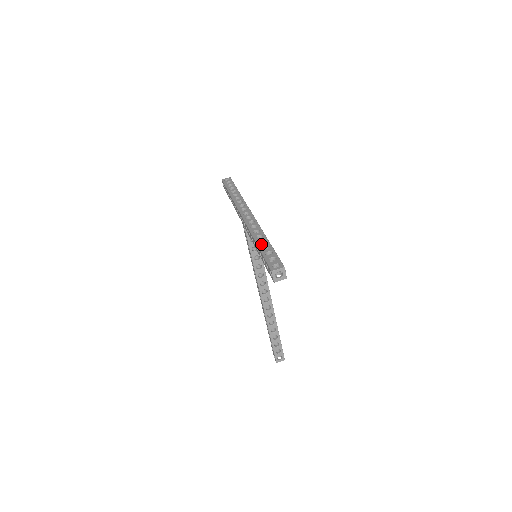
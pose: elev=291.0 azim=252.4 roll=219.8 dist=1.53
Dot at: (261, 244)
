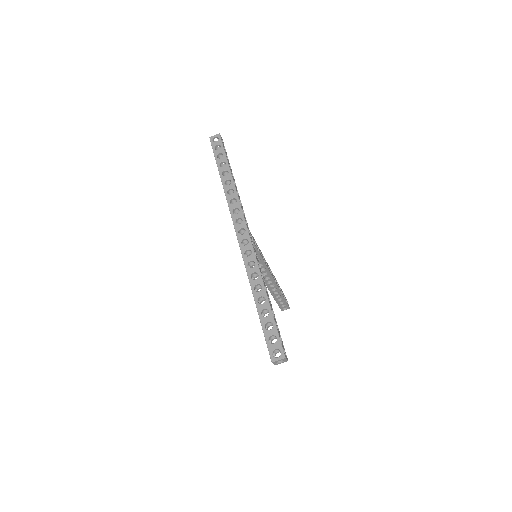
Dot at: (260, 305)
